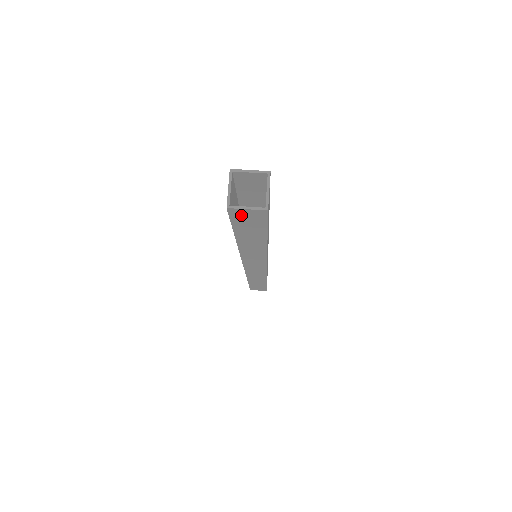
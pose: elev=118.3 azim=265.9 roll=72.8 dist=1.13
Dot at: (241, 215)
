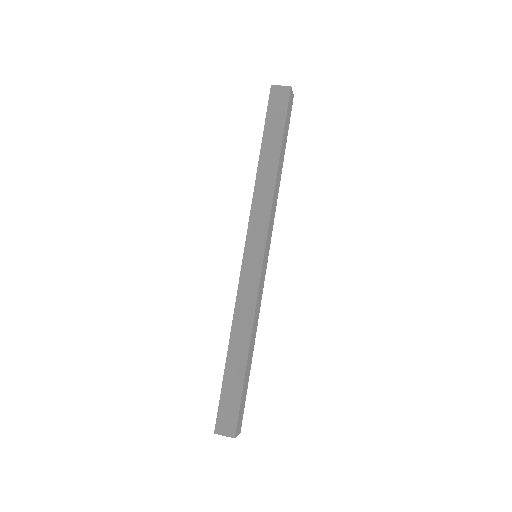
Dot at: (276, 96)
